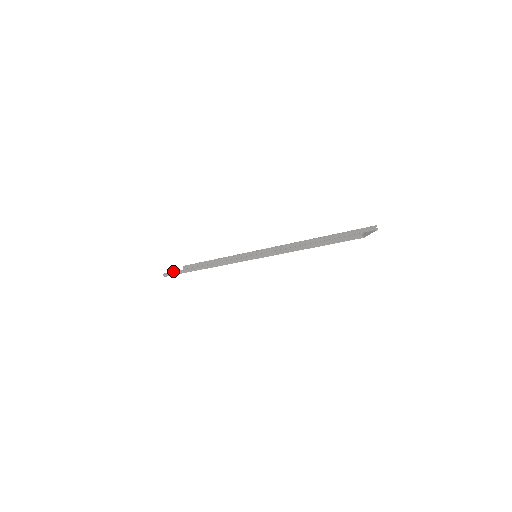
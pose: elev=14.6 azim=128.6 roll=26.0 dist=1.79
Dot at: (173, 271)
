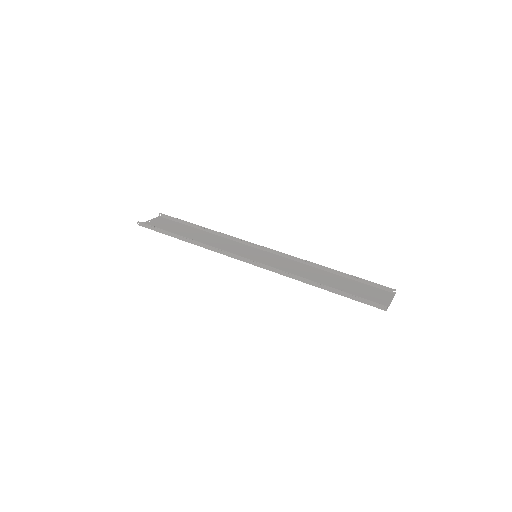
Dot at: occluded
